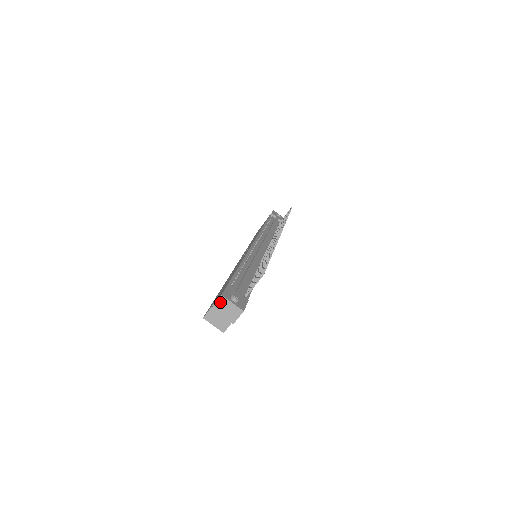
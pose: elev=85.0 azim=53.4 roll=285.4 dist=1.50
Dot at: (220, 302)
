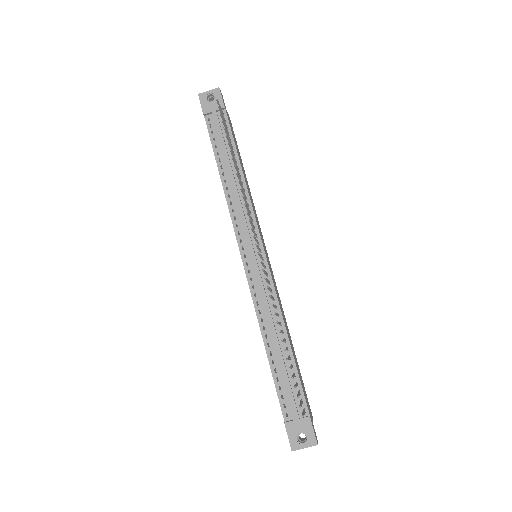
Dot at: (295, 449)
